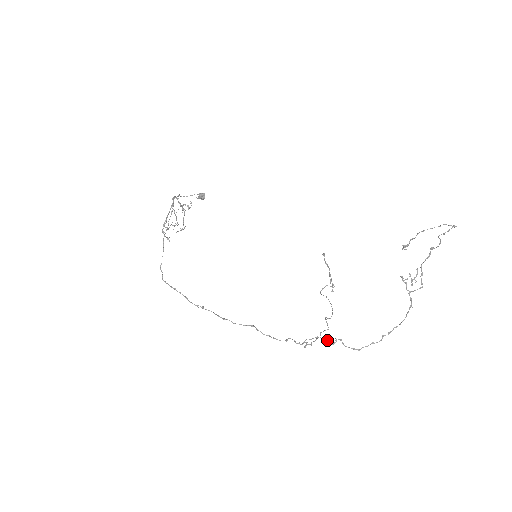
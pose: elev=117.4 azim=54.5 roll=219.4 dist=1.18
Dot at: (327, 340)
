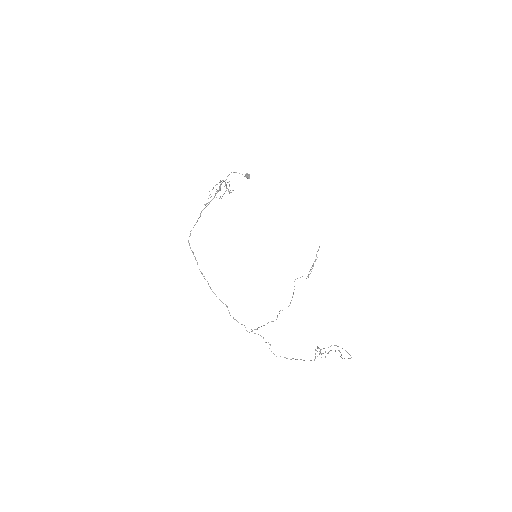
Dot at: occluded
